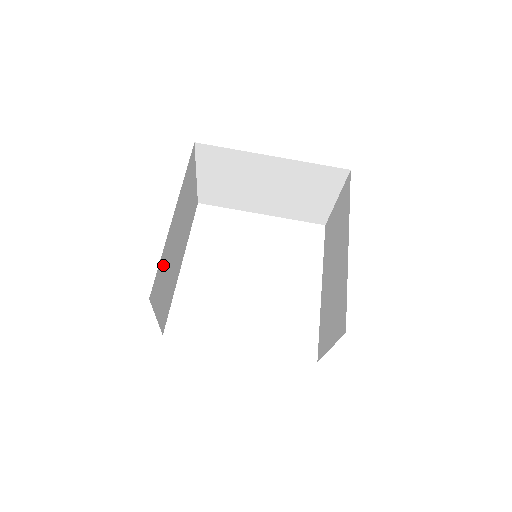
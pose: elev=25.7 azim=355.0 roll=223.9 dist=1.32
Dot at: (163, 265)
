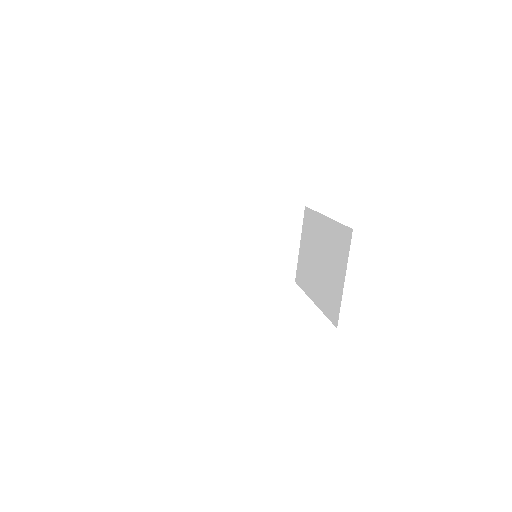
Dot at: occluded
